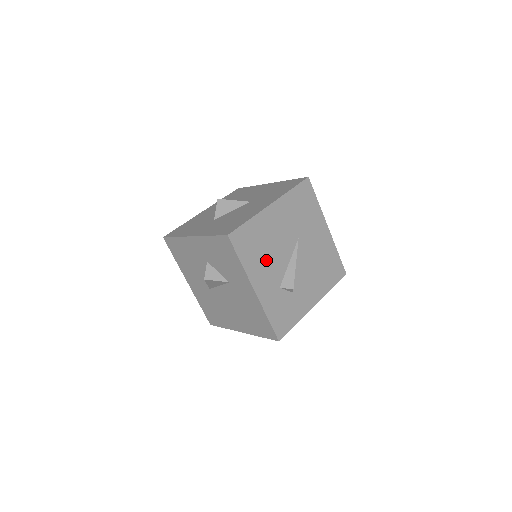
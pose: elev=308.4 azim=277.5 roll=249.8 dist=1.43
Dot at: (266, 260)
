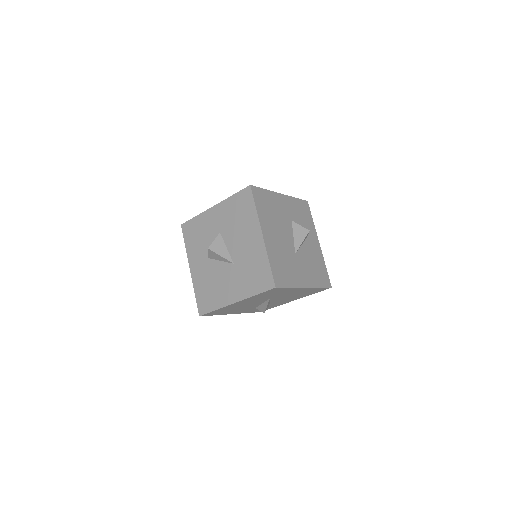
Dot at: (239, 309)
